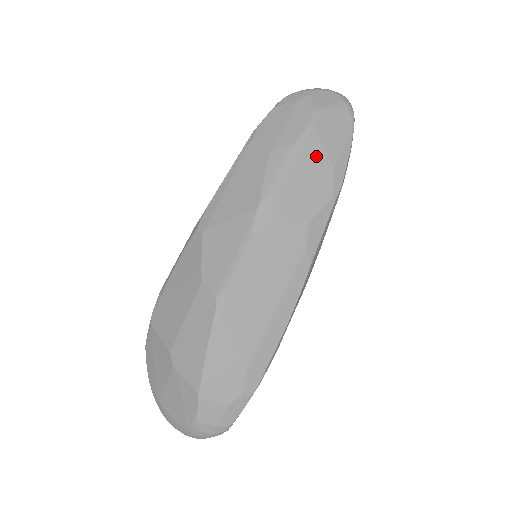
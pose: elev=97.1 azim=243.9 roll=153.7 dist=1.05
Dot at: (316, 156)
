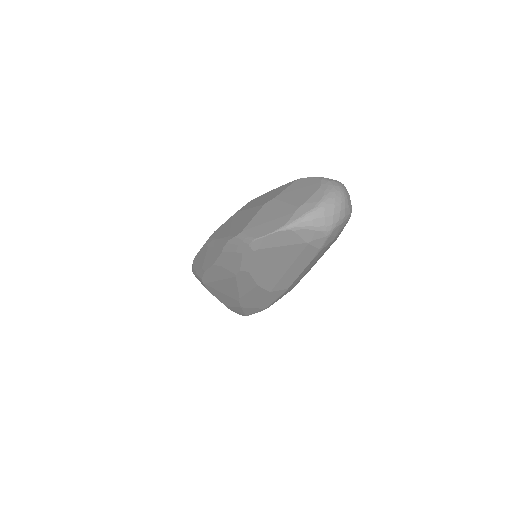
Dot at: occluded
